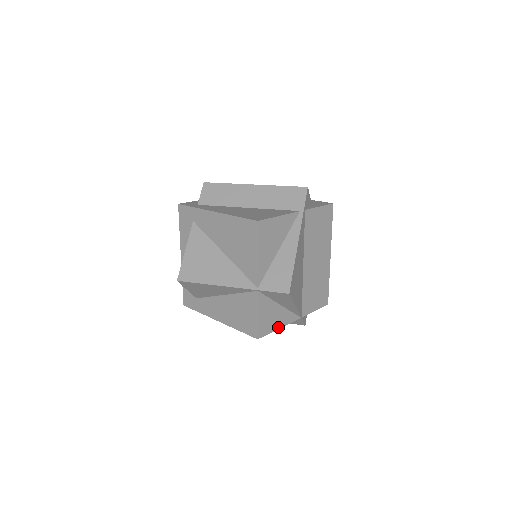
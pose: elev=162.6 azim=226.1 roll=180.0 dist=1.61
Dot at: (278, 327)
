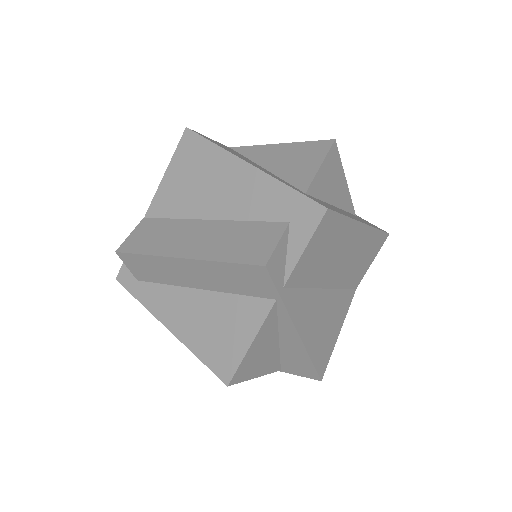
Dot at: occluded
